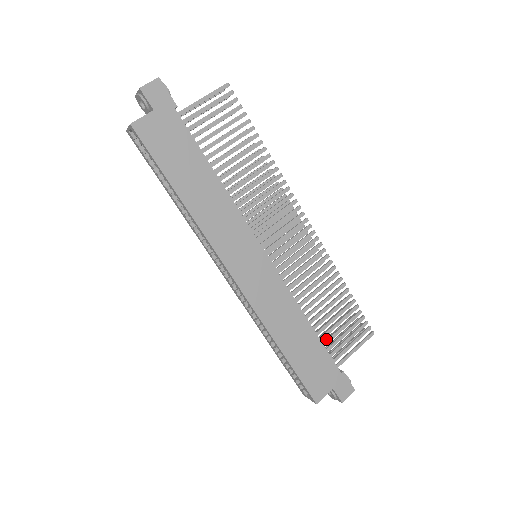
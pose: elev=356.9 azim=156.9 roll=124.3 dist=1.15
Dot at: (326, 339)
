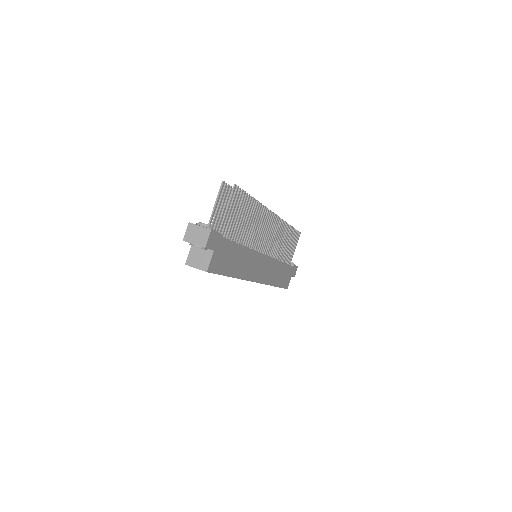
Dot at: (285, 258)
